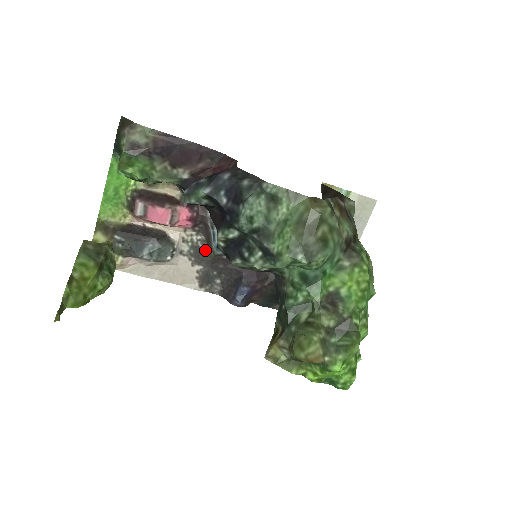
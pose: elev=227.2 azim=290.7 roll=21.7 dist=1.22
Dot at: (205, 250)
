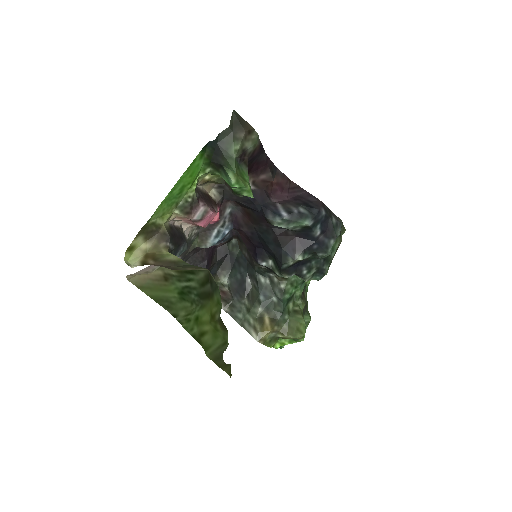
Dot at: (192, 242)
